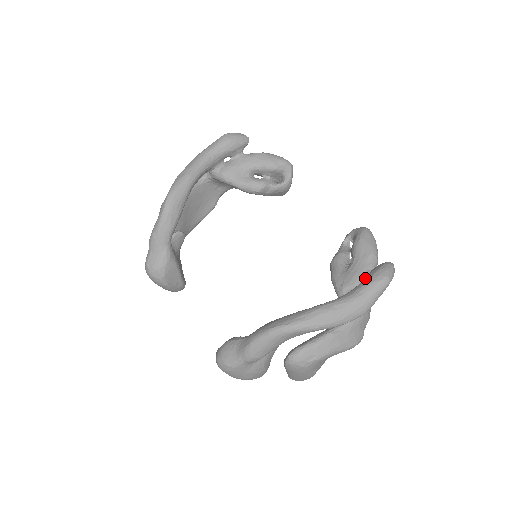
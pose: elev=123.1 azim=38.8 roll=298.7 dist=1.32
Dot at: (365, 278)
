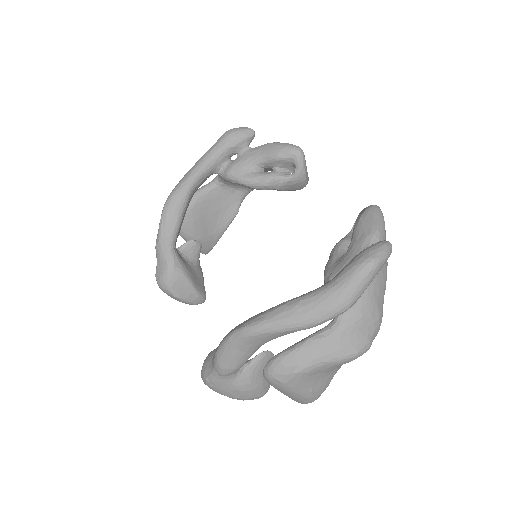
Dot at: occluded
